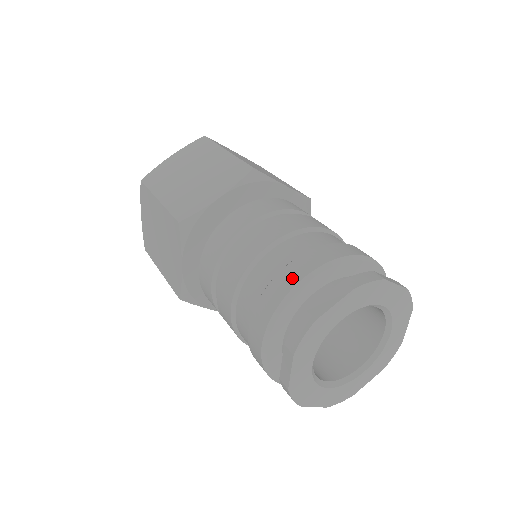
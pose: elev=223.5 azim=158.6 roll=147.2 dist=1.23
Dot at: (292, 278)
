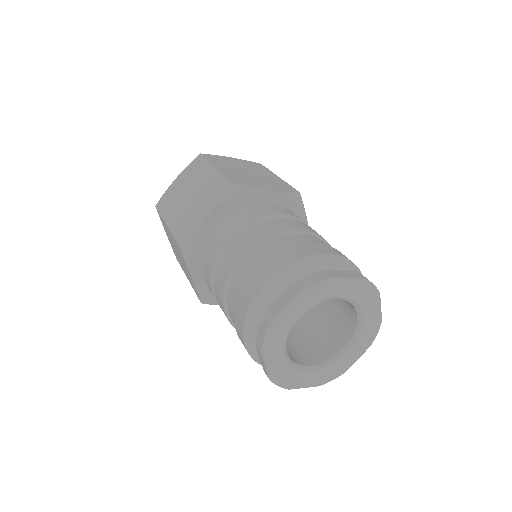
Dot at: (318, 250)
